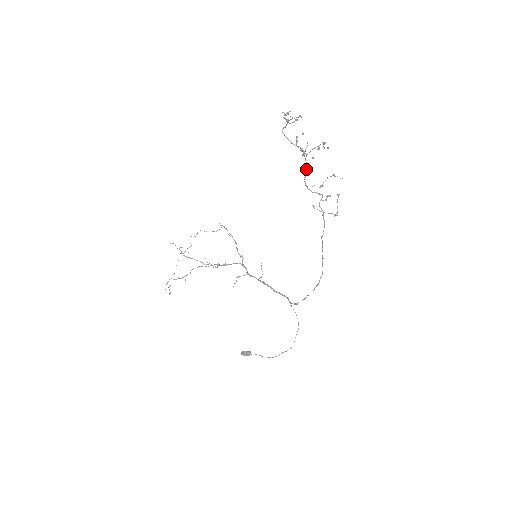
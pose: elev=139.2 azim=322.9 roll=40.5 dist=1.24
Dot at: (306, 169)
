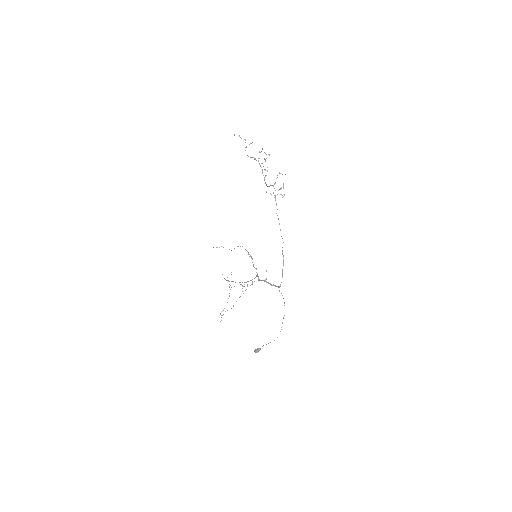
Dot at: (265, 175)
